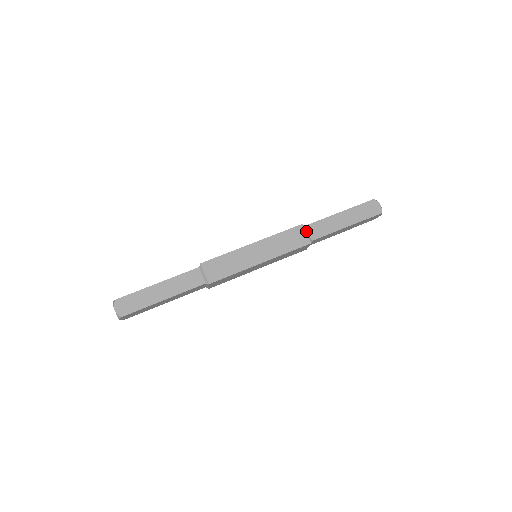
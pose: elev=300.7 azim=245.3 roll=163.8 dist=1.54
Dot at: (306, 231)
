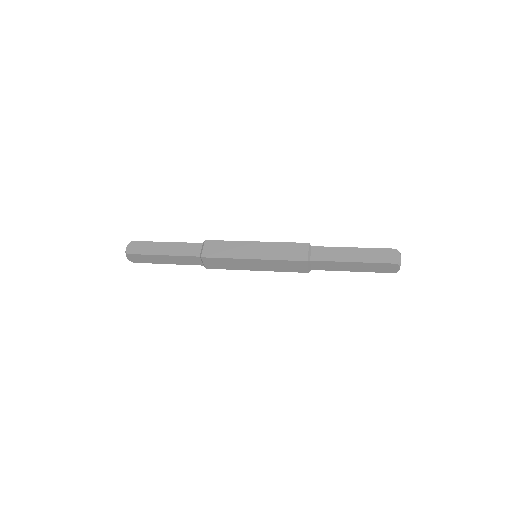
Dot at: (309, 250)
